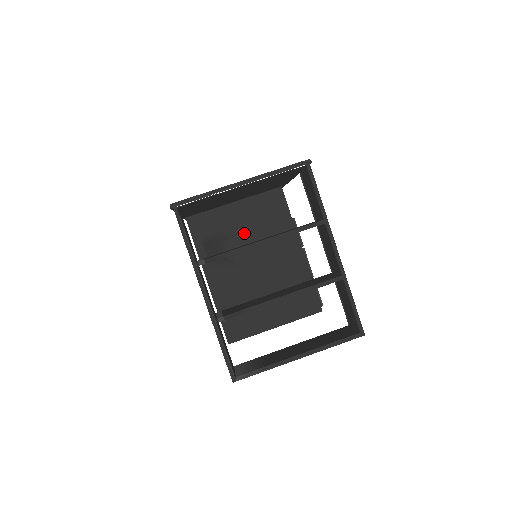
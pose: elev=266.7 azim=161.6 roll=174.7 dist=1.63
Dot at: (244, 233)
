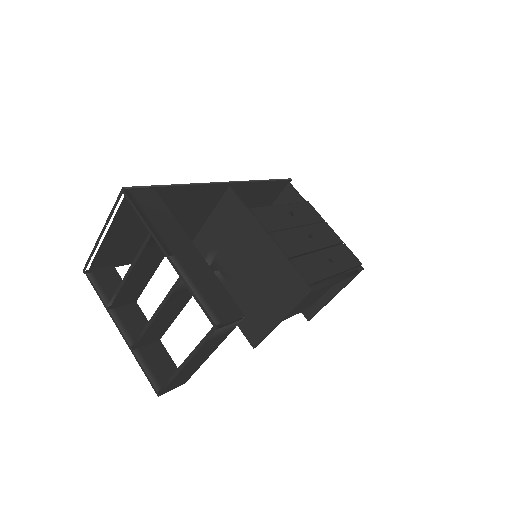
Dot at: (223, 244)
